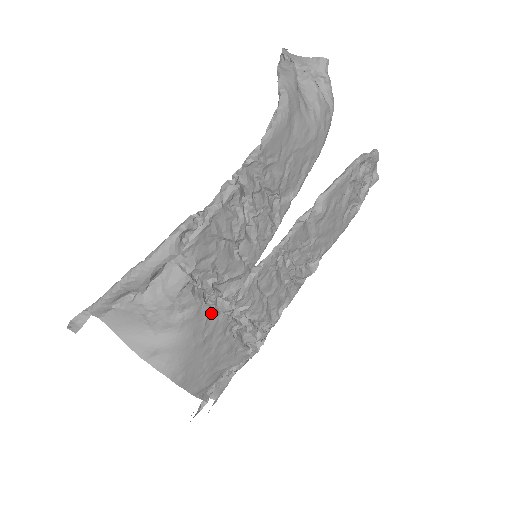
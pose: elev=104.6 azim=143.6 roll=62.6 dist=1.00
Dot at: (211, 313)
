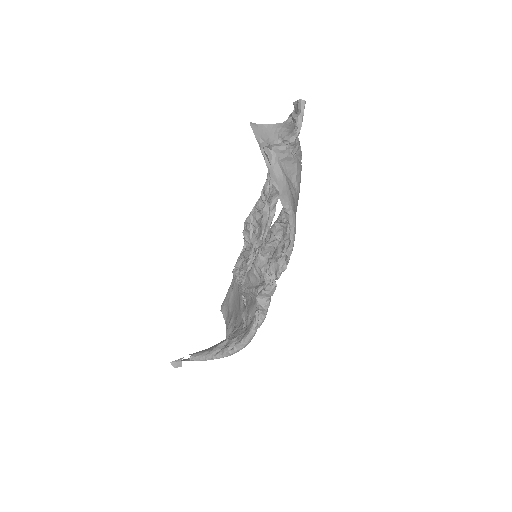
Dot at: occluded
